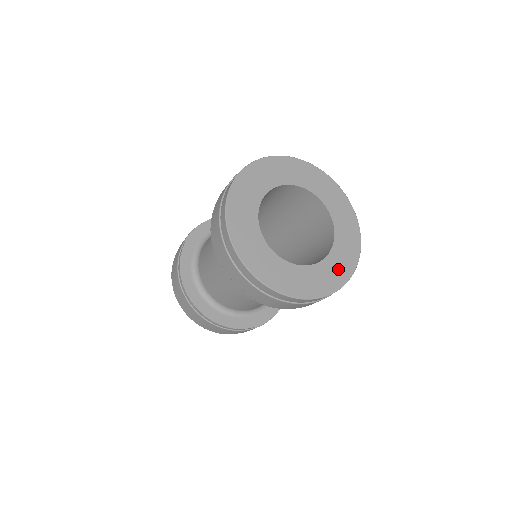
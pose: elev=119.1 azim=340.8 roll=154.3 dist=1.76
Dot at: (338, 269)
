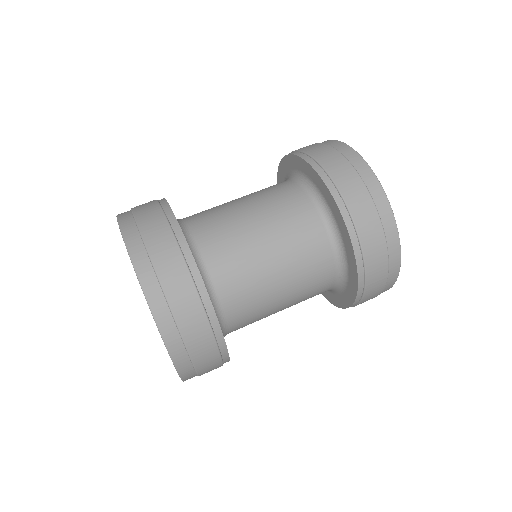
Dot at: occluded
